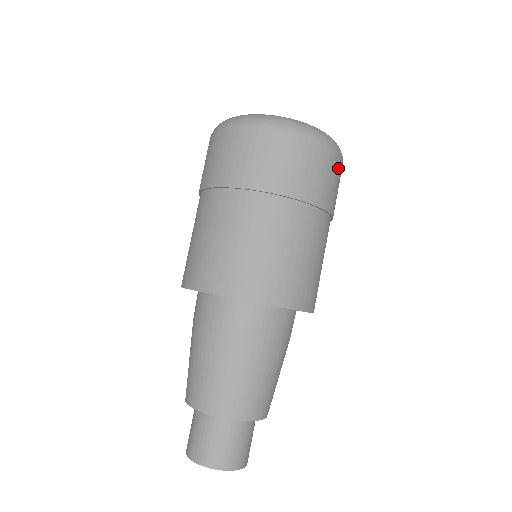
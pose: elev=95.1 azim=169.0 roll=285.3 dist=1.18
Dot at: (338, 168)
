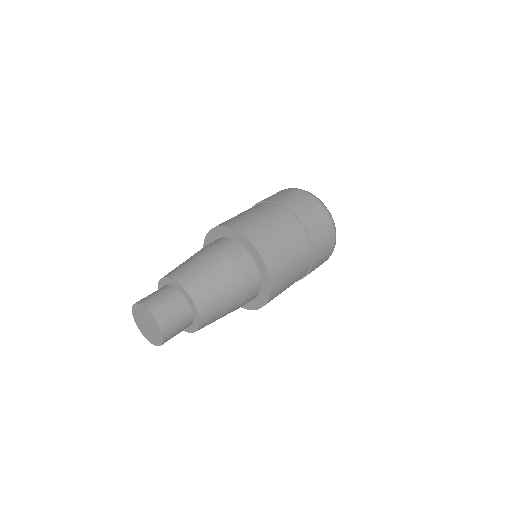
Dot at: (325, 221)
